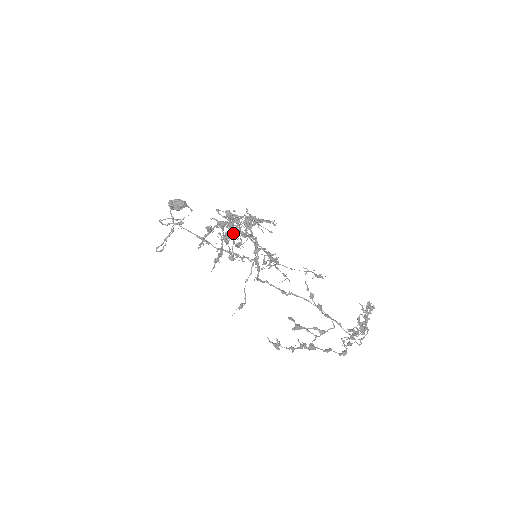
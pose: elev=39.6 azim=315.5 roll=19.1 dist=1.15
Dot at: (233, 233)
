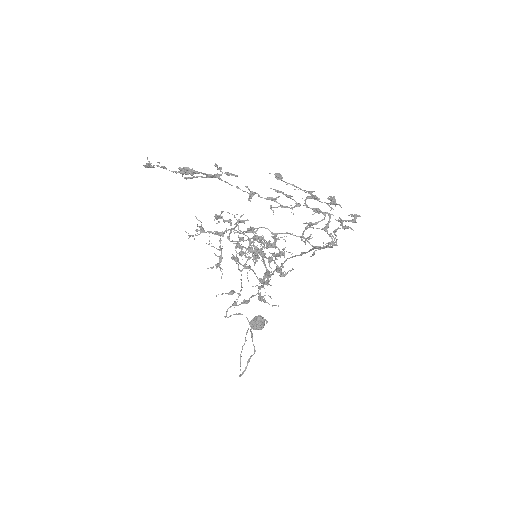
Dot at: (242, 253)
